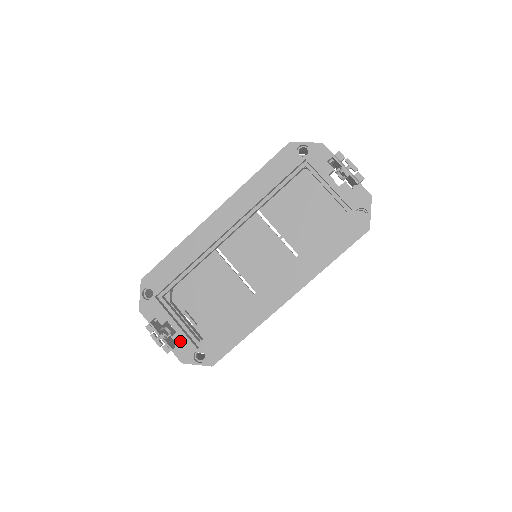
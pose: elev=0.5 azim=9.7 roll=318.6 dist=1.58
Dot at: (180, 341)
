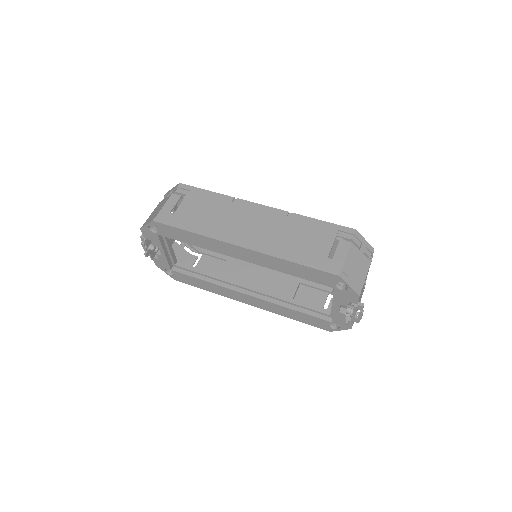
Dot at: (161, 259)
